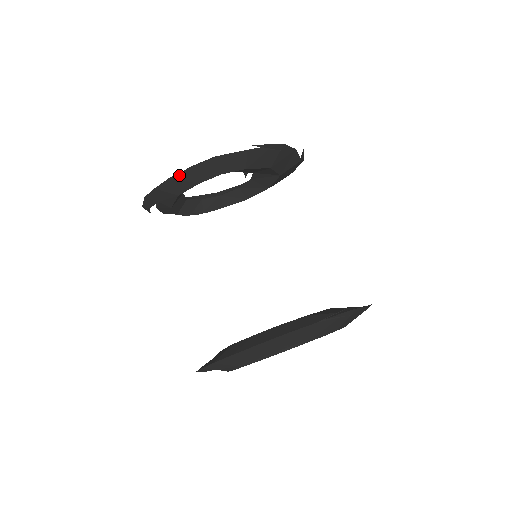
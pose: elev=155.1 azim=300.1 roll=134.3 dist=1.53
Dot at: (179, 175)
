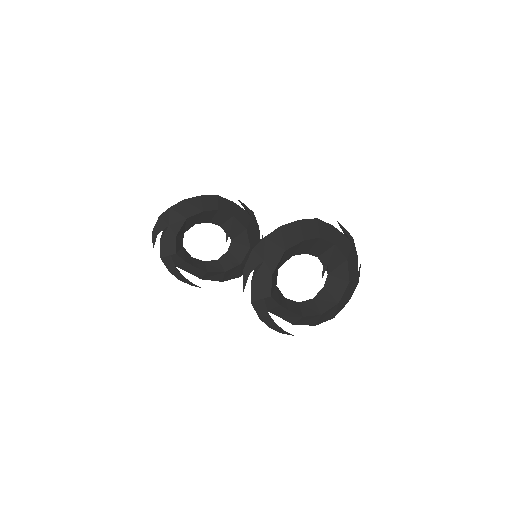
Dot at: (190, 200)
